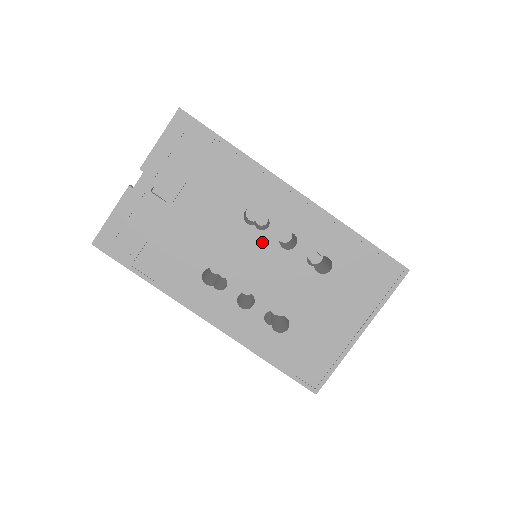
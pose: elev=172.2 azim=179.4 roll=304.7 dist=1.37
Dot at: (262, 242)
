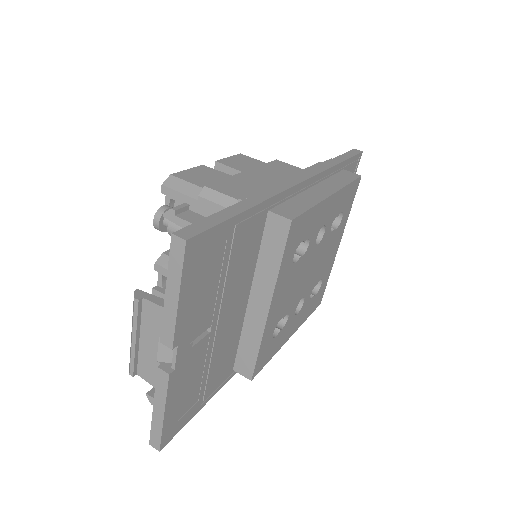
Dot at: (306, 260)
